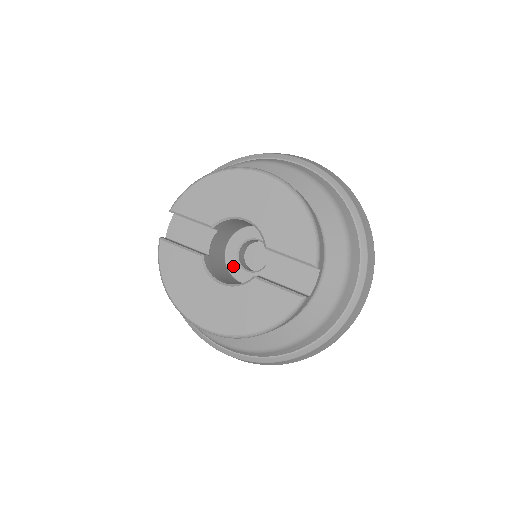
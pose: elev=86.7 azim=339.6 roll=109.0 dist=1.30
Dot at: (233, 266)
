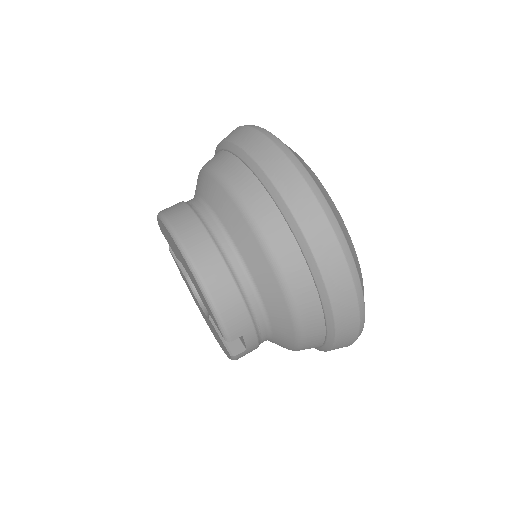
Dot at: occluded
